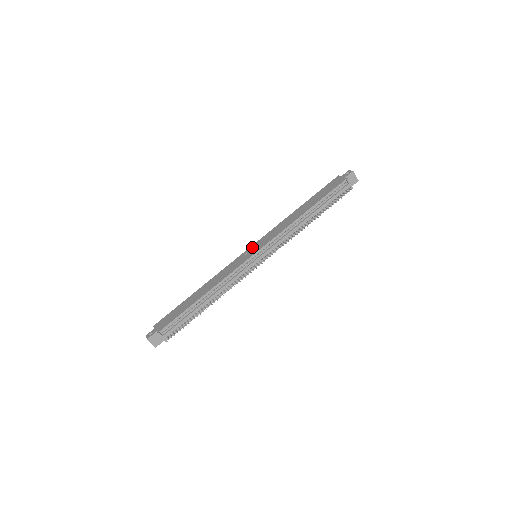
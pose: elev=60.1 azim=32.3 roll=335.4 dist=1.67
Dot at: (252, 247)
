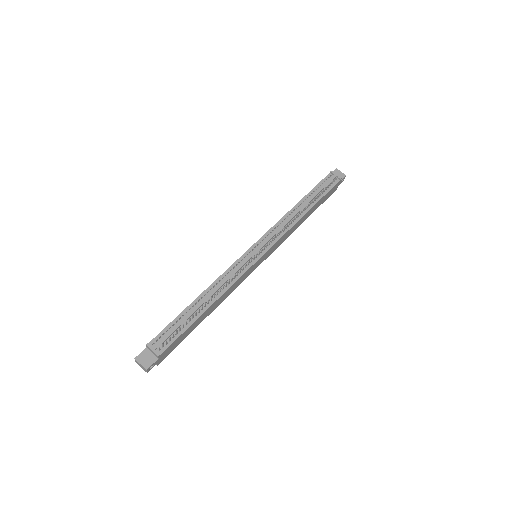
Dot at: occluded
